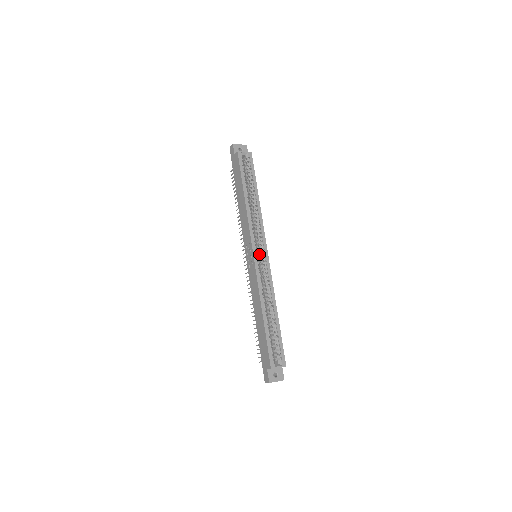
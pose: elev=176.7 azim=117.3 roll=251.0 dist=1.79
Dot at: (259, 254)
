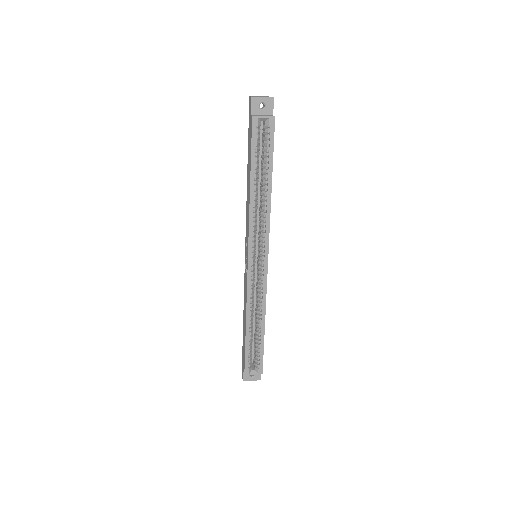
Dot at: (258, 257)
